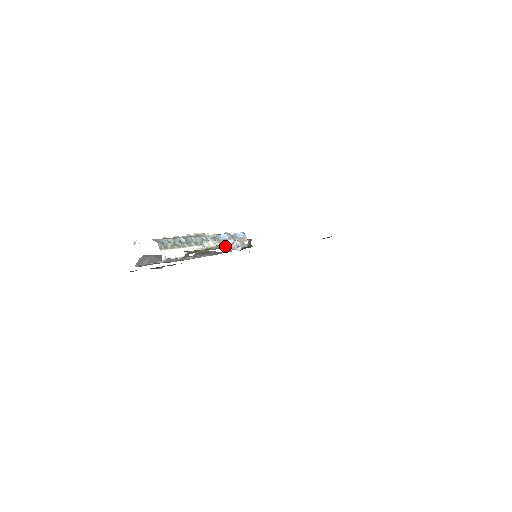
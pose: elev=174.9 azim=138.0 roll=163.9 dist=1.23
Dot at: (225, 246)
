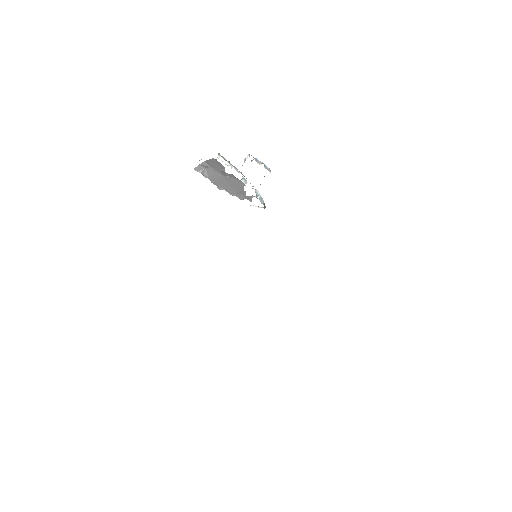
Dot at: occluded
